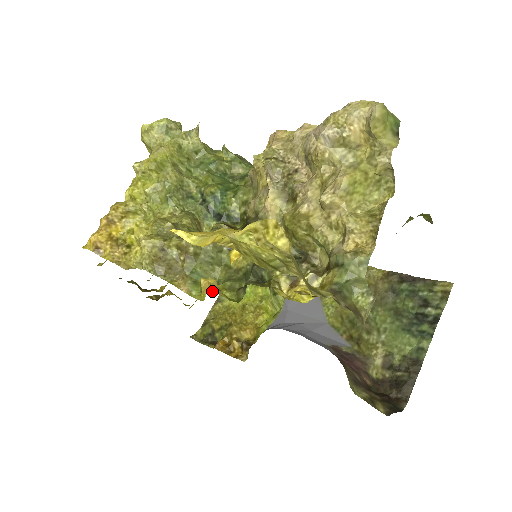
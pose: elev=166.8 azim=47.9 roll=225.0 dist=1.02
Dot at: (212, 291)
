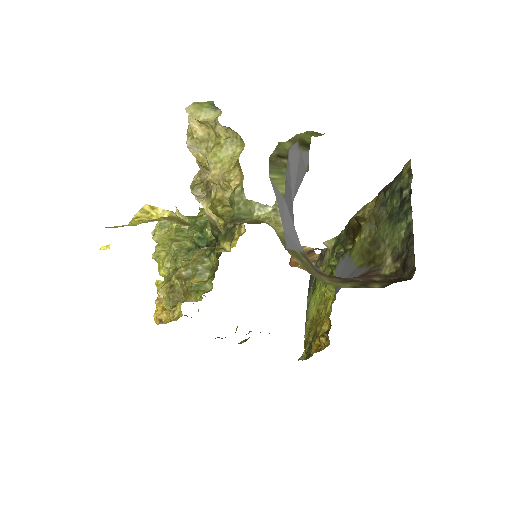
Dot at: (185, 282)
